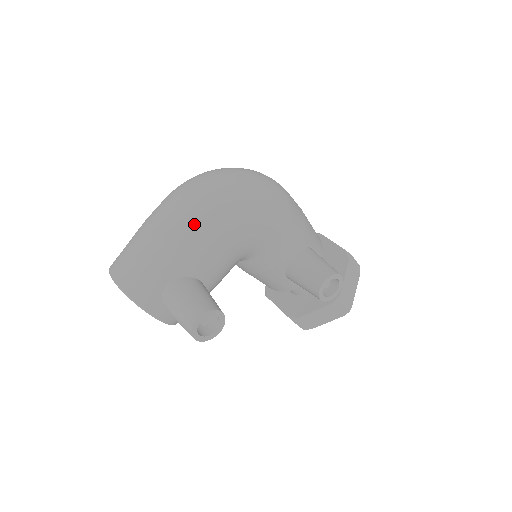
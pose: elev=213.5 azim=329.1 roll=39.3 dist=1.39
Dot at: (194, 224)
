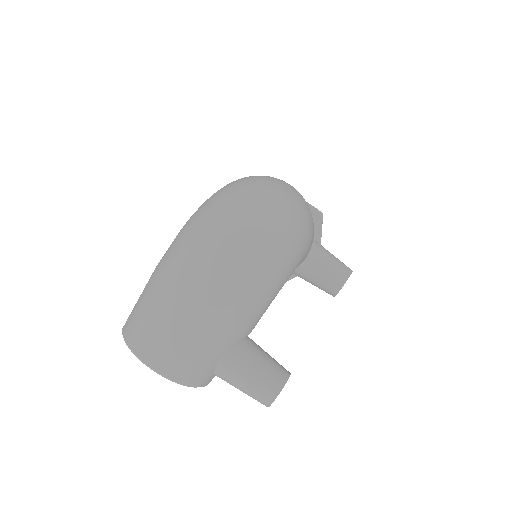
Dot at: (249, 293)
